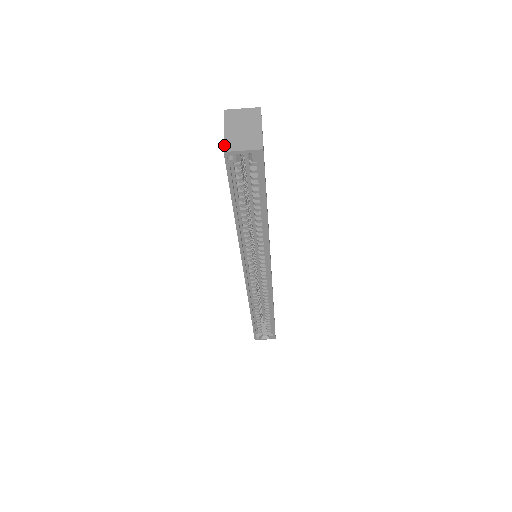
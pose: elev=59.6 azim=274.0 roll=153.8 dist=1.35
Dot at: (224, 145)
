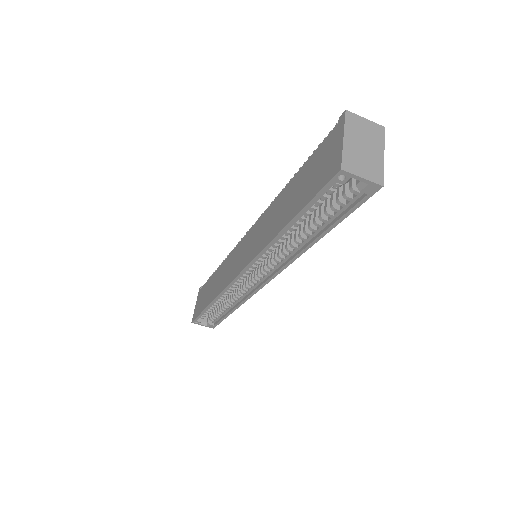
Dot at: (342, 160)
